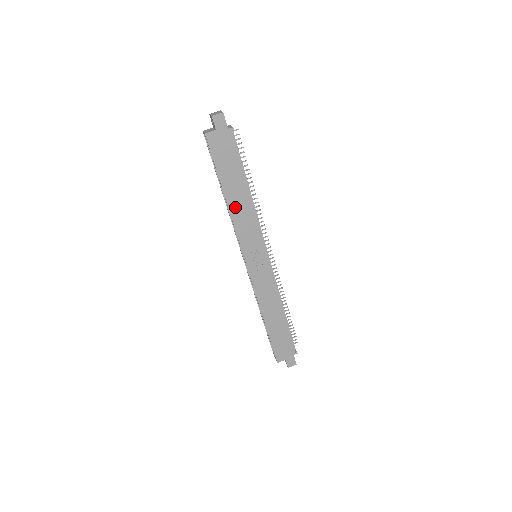
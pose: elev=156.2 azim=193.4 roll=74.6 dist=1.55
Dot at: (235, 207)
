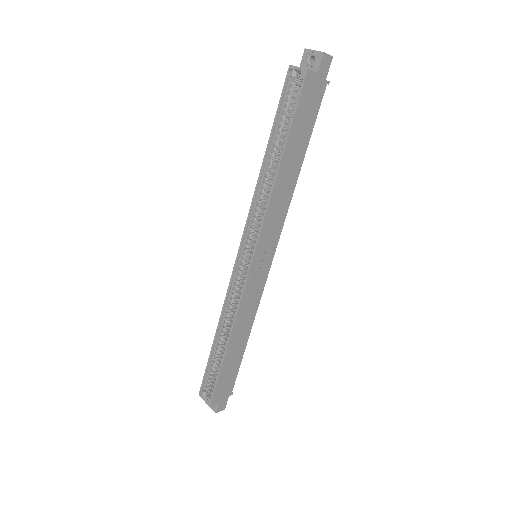
Dot at: (281, 183)
